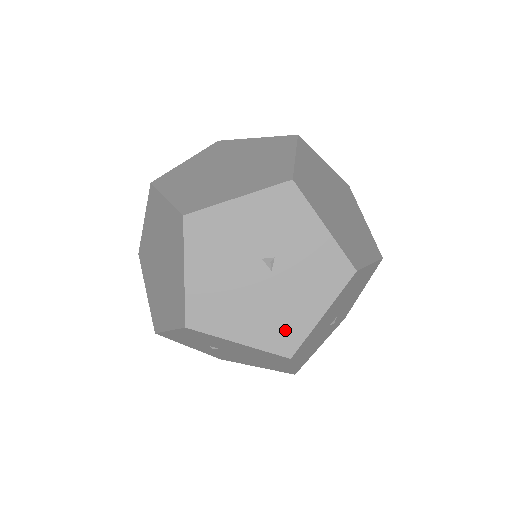
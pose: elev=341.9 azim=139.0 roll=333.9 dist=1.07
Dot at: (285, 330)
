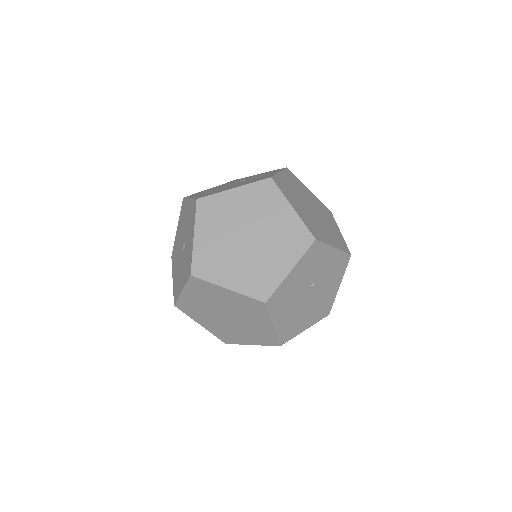
Dot at: (325, 306)
